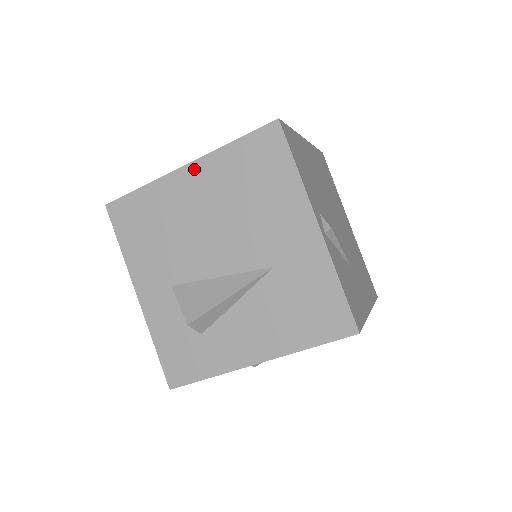
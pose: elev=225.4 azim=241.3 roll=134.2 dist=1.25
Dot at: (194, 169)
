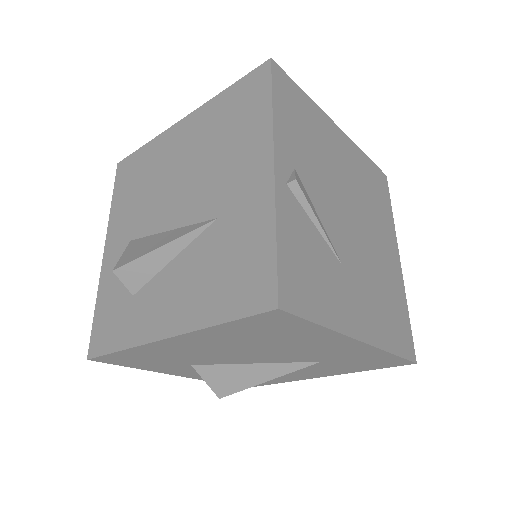
Dot at: (188, 121)
